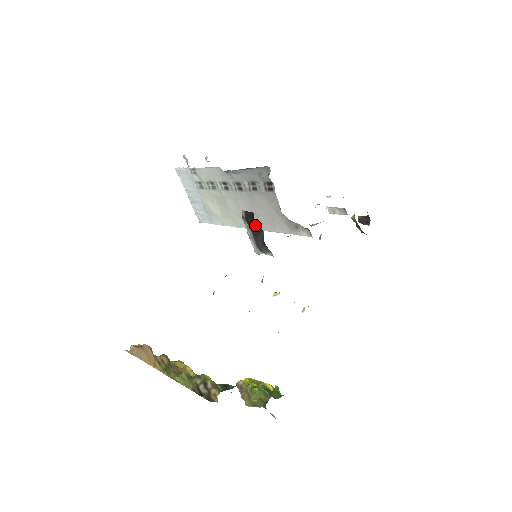
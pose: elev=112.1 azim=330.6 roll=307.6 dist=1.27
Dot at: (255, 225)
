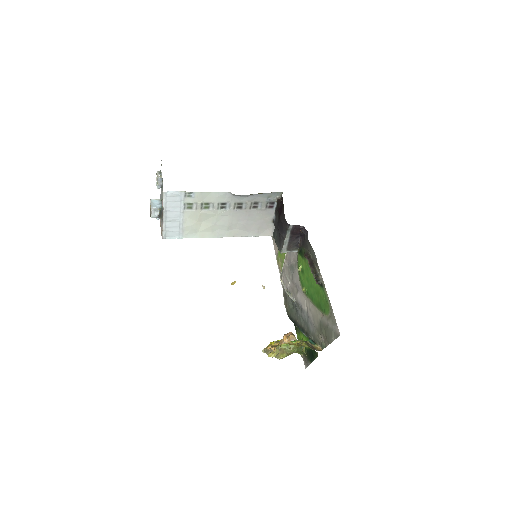
Dot at: (297, 234)
